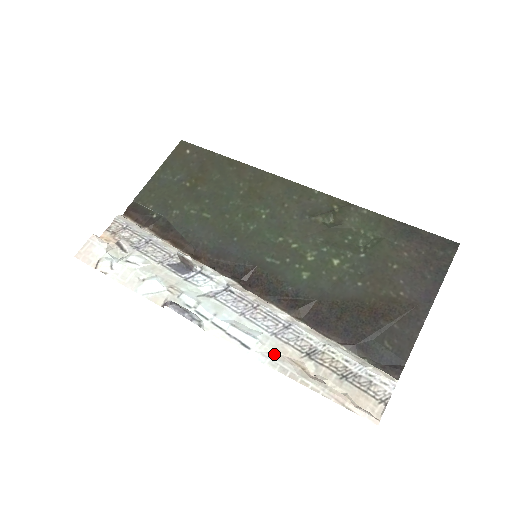
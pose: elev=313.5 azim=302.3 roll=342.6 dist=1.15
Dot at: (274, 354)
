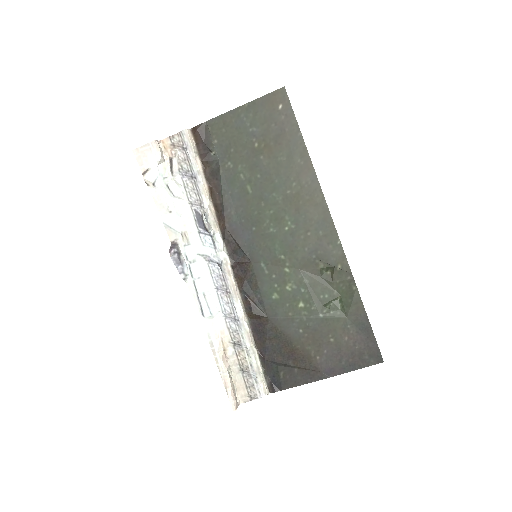
Dot at: (215, 330)
